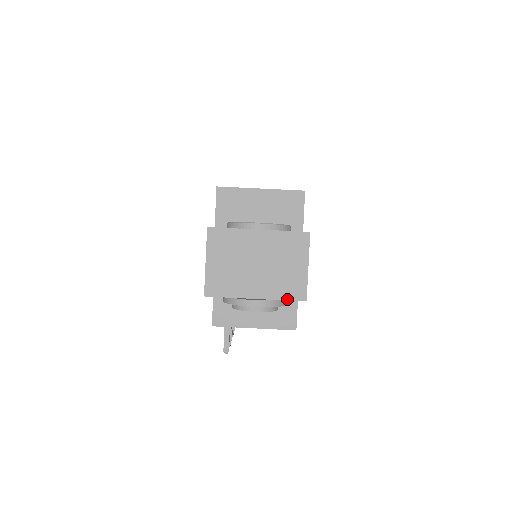
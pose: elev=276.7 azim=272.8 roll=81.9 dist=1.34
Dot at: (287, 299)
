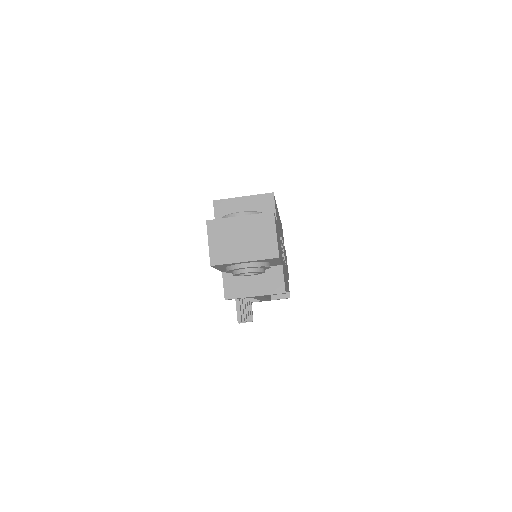
Dot at: (266, 258)
